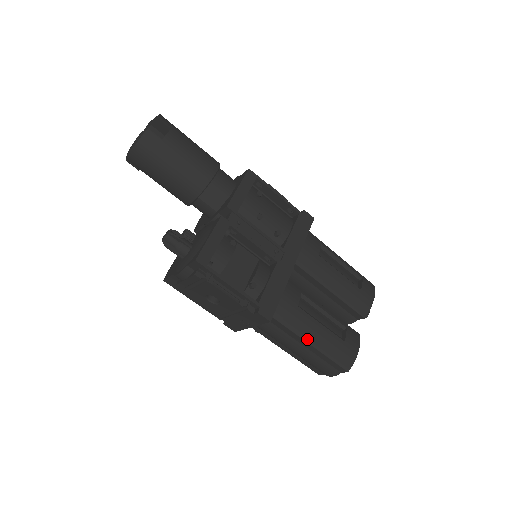
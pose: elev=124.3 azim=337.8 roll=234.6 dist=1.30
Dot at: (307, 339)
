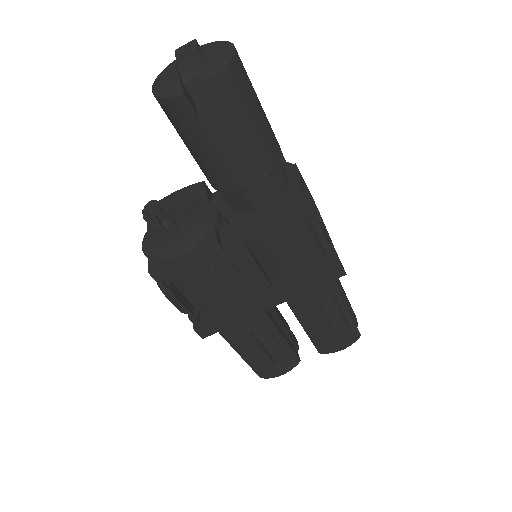
Dot at: (238, 351)
